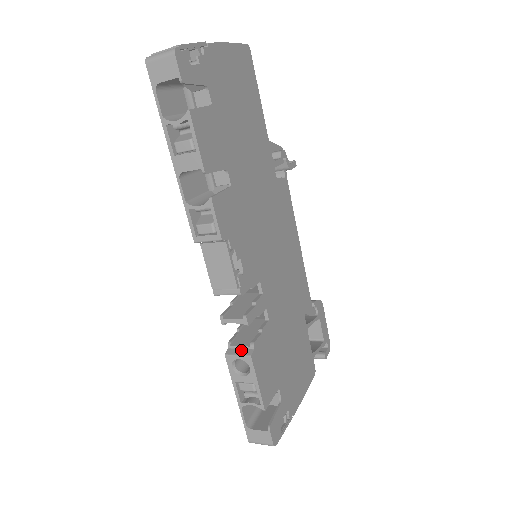
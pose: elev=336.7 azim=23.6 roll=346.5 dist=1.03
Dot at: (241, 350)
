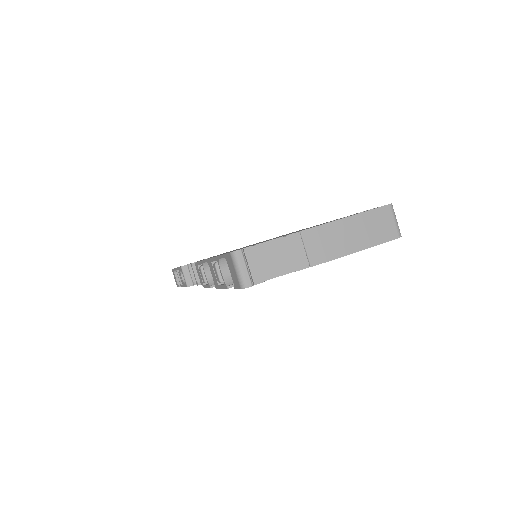
Dot at: (189, 276)
